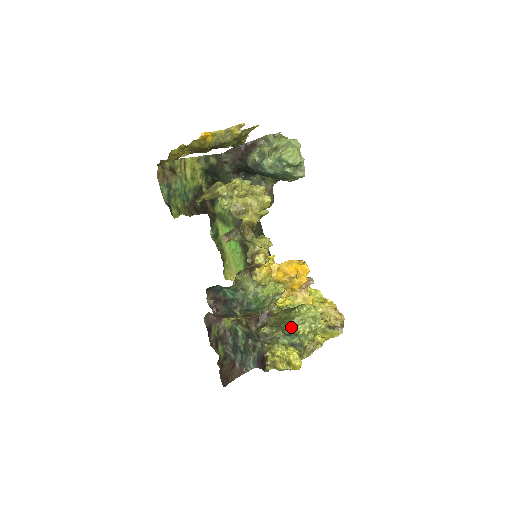
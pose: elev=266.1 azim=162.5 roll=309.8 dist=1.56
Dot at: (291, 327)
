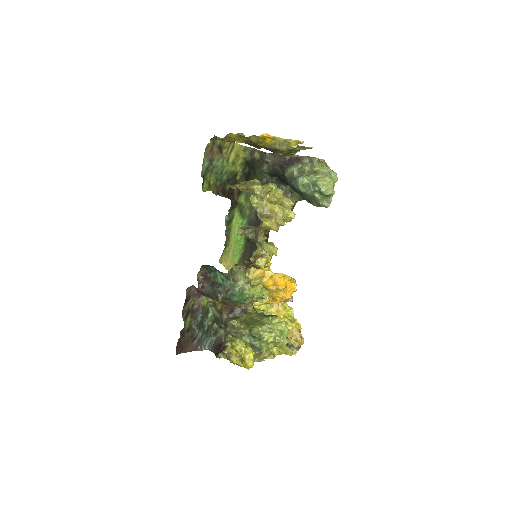
Dot at: (258, 331)
